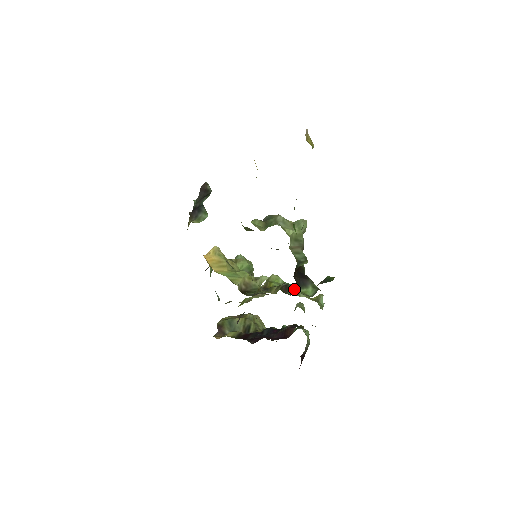
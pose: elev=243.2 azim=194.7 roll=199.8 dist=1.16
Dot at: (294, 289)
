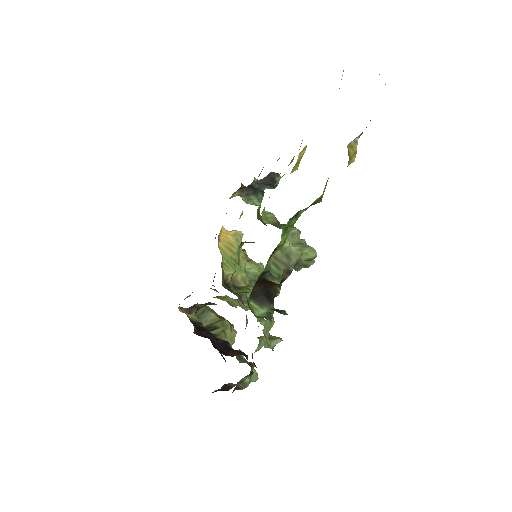
Dot at: occluded
